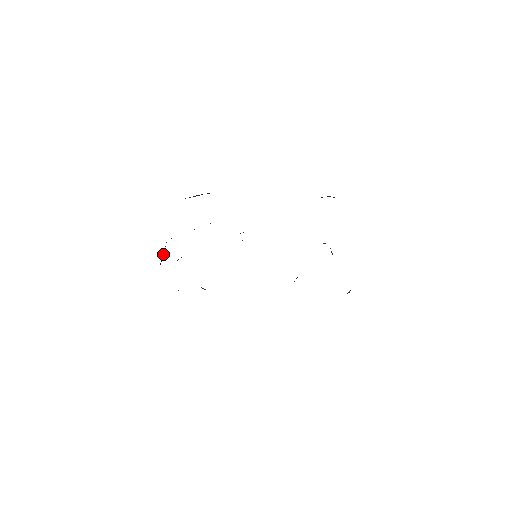
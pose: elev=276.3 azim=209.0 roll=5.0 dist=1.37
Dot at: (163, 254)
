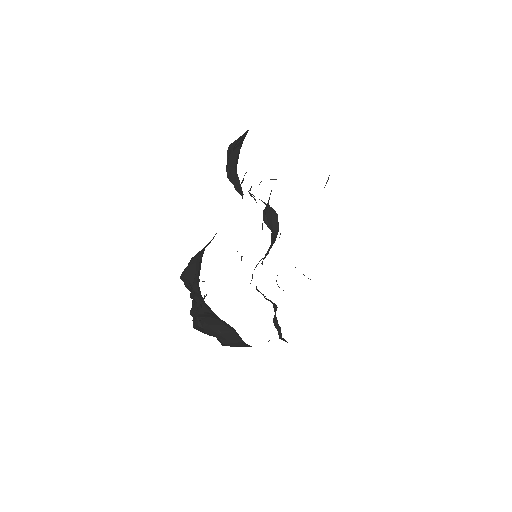
Dot at: (233, 331)
